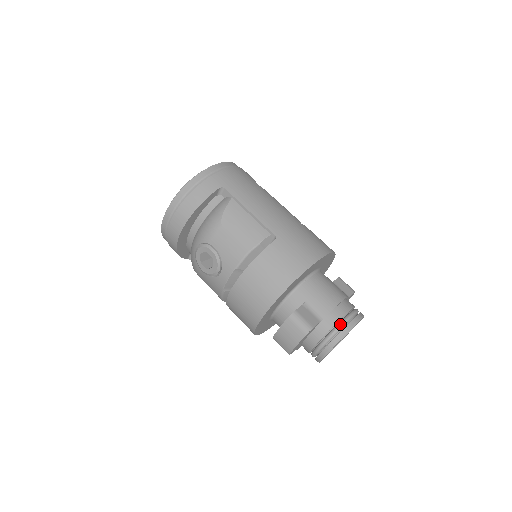
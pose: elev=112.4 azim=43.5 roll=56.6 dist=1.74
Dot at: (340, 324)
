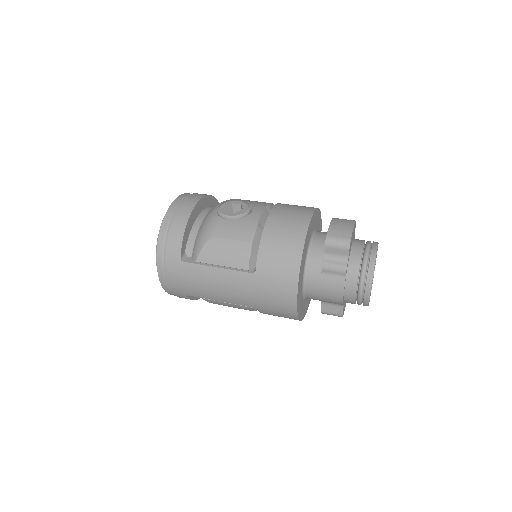
Dot at: occluded
